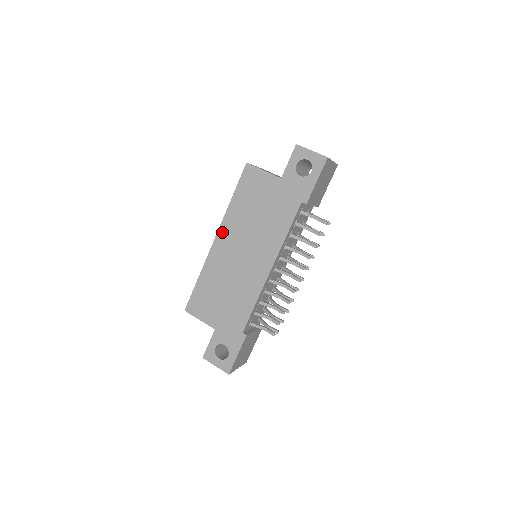
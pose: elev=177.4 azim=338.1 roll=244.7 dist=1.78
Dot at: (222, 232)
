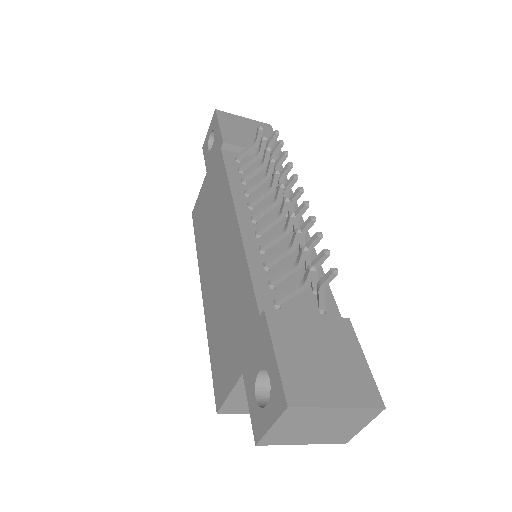
Dot at: (202, 277)
